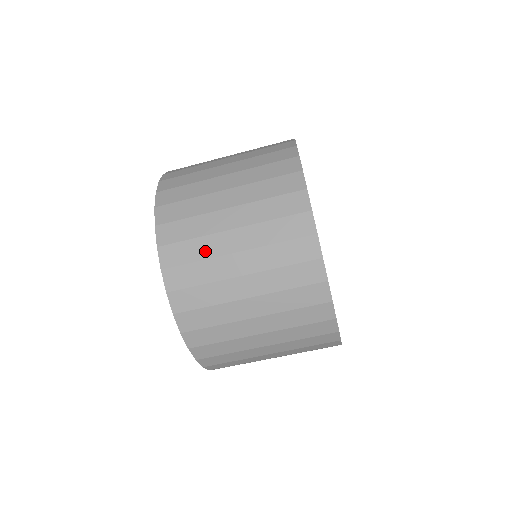
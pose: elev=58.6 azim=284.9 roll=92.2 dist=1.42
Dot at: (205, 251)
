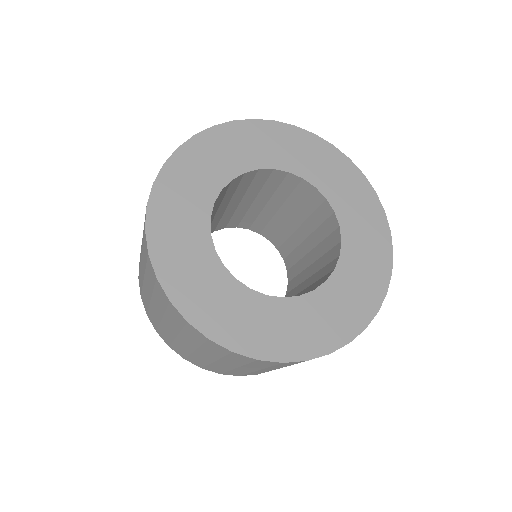
Dot at: (140, 259)
